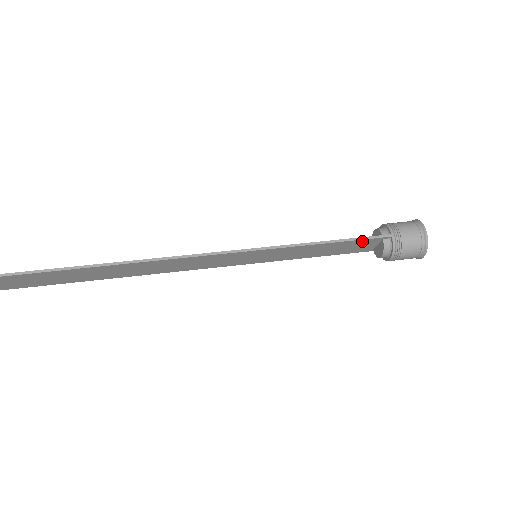
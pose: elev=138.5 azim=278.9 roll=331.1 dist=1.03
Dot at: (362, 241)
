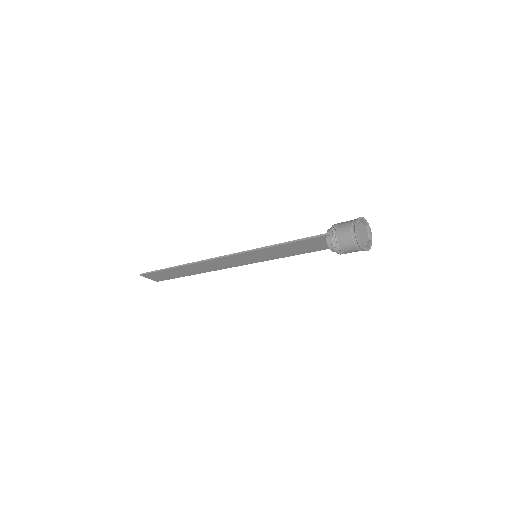
Dot at: (312, 240)
